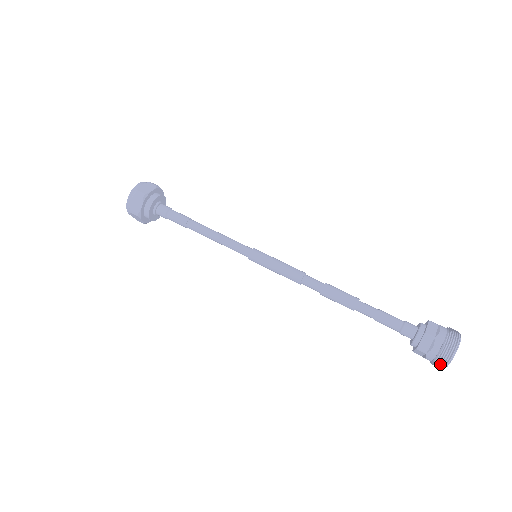
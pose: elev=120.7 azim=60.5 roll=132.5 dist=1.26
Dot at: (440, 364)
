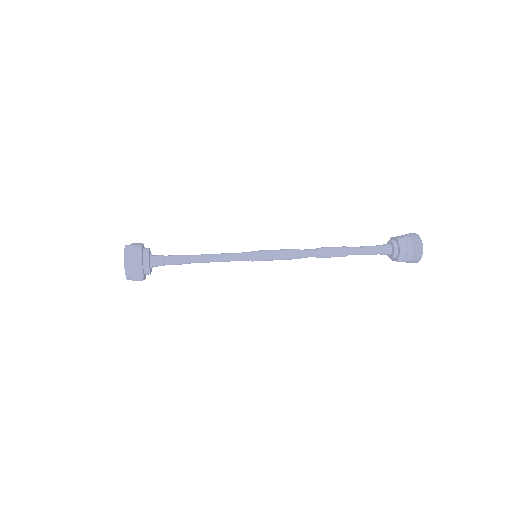
Dot at: (419, 252)
